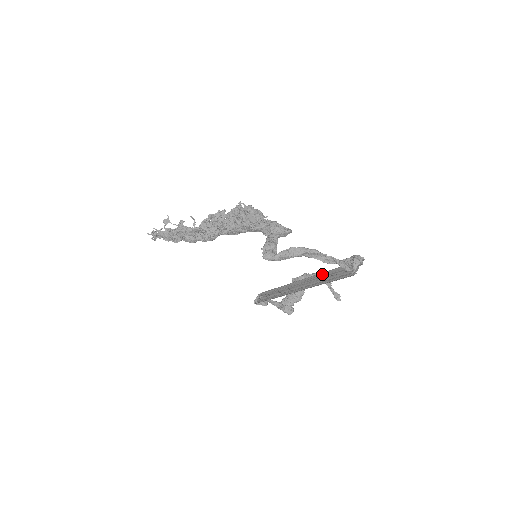
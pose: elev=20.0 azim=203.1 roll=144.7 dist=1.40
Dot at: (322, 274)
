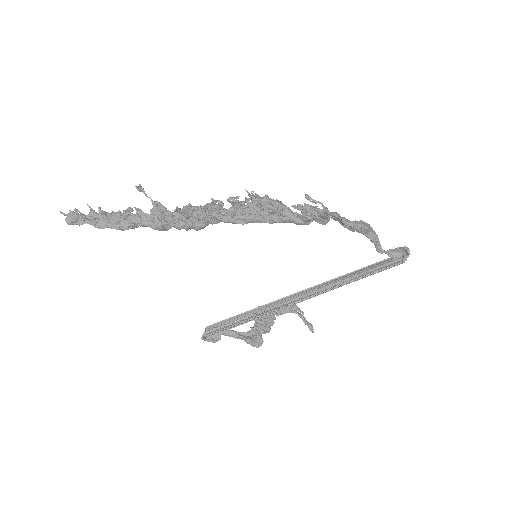
Dot at: (348, 273)
